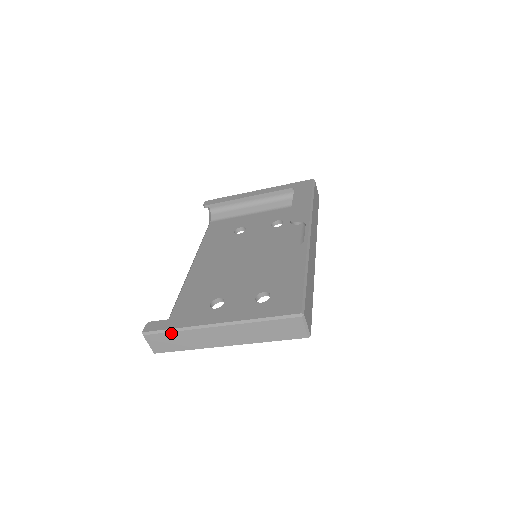
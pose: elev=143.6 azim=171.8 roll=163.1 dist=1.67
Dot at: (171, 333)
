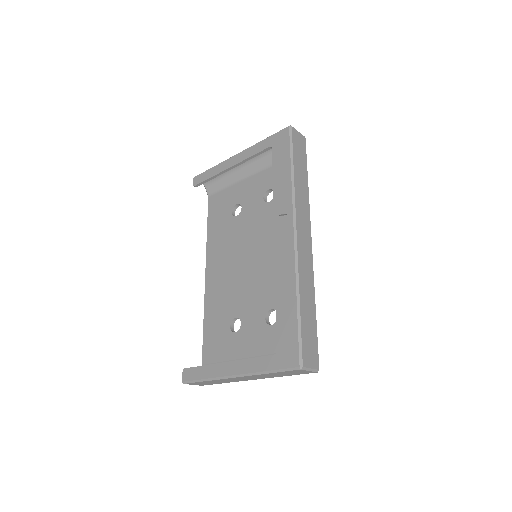
Dot at: (203, 382)
